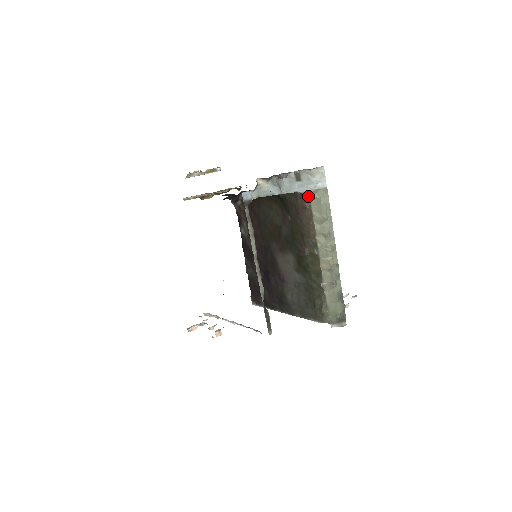
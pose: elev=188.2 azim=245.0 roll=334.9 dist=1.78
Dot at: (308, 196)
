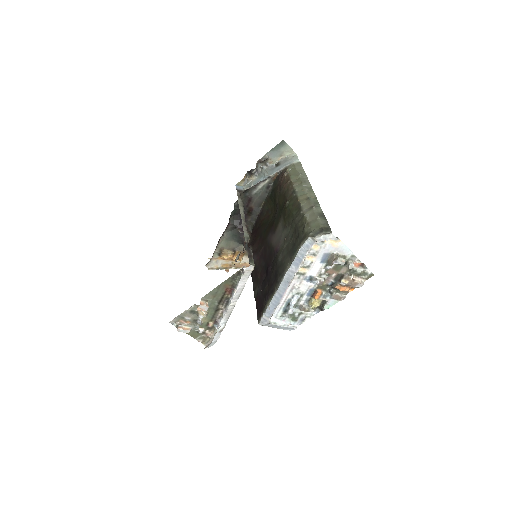
Dot at: (285, 170)
